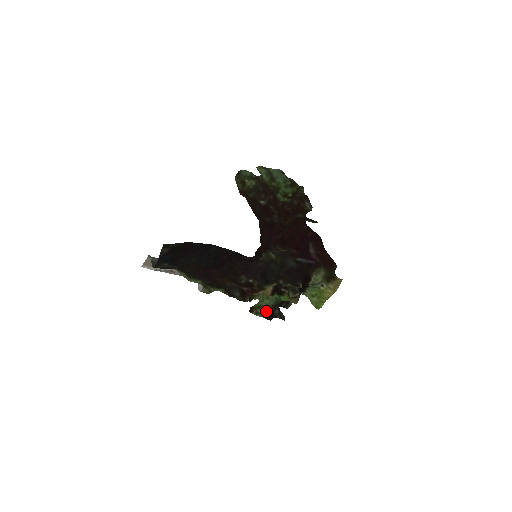
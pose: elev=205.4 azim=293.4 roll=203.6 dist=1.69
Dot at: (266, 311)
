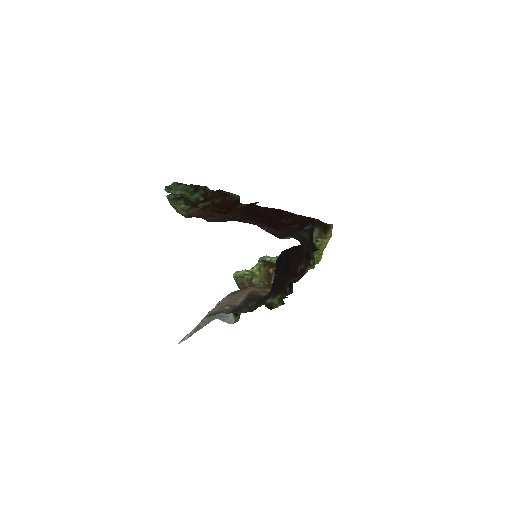
Dot at: occluded
